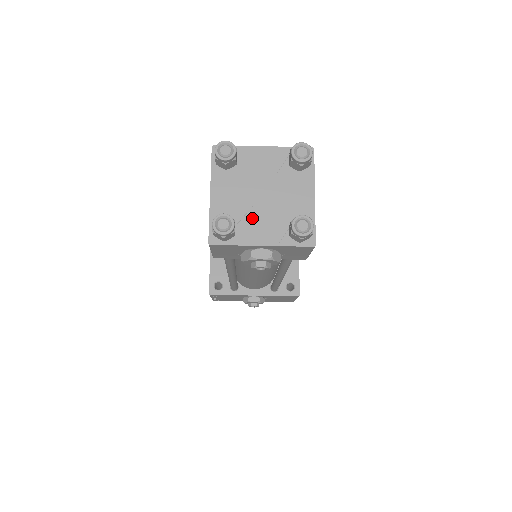
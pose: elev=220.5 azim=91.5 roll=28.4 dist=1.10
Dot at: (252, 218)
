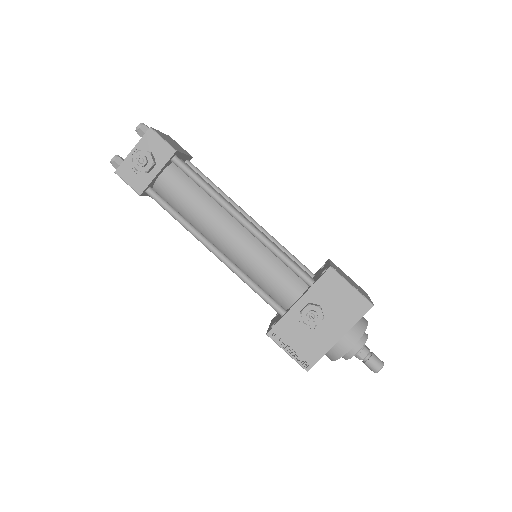
Dot at: occluded
